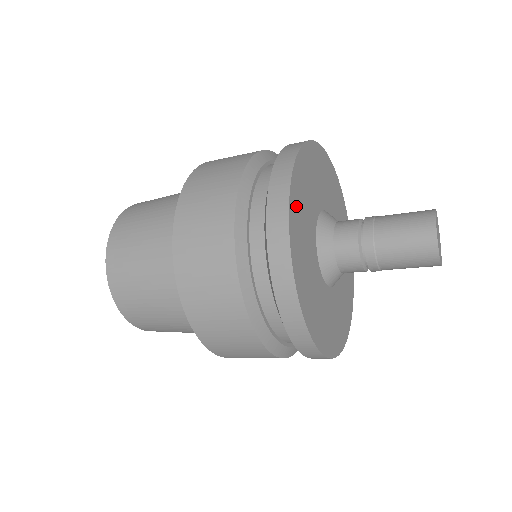
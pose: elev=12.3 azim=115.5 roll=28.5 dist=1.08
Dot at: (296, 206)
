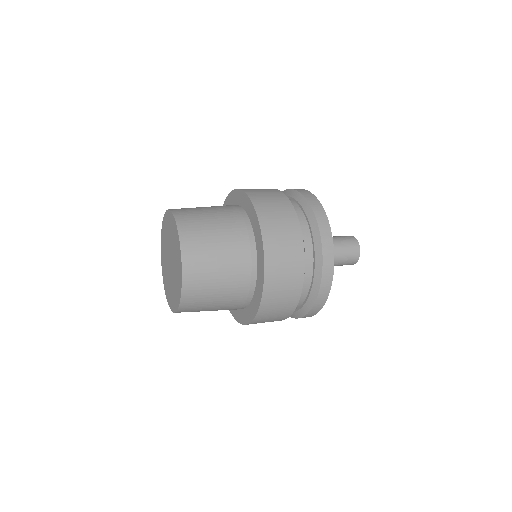
Dot at: occluded
